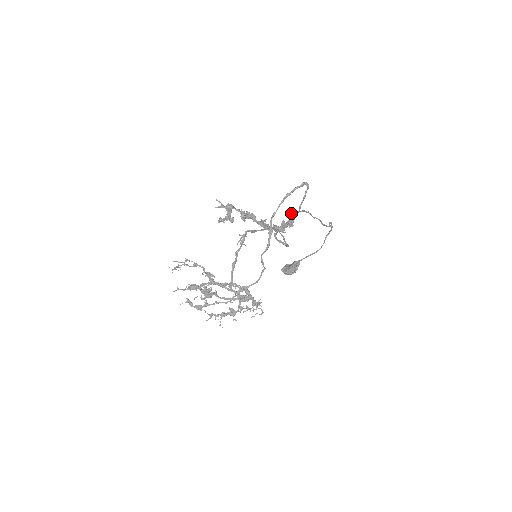
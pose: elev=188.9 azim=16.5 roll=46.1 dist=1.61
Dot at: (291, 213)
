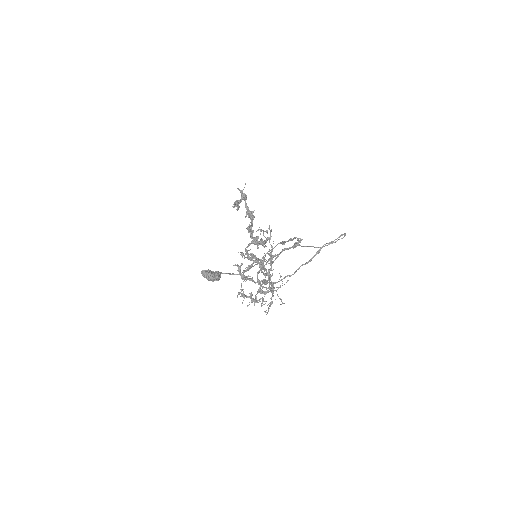
Dot at: occluded
